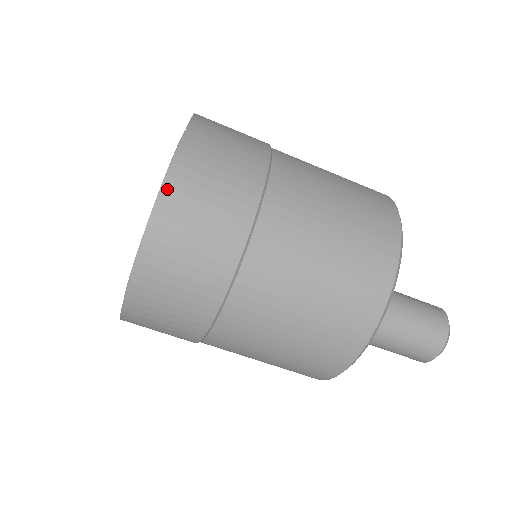
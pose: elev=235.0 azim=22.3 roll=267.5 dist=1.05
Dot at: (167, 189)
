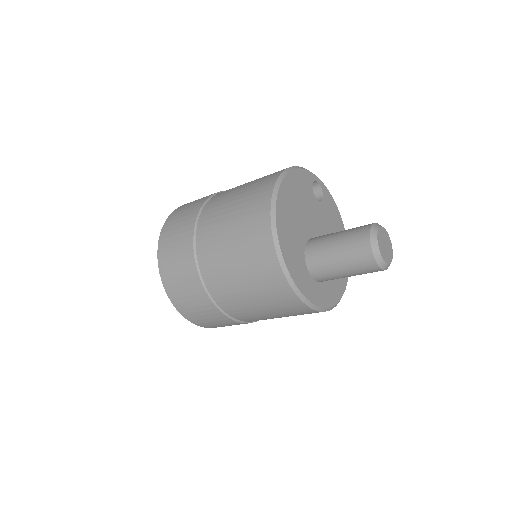
Dot at: (168, 294)
